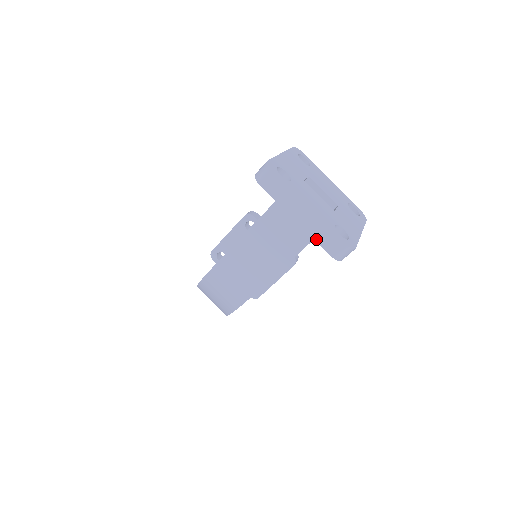
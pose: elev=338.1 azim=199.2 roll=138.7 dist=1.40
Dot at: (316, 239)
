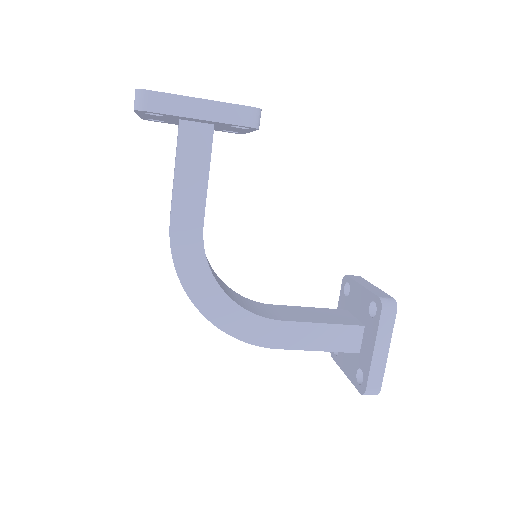
Dot at: occluded
